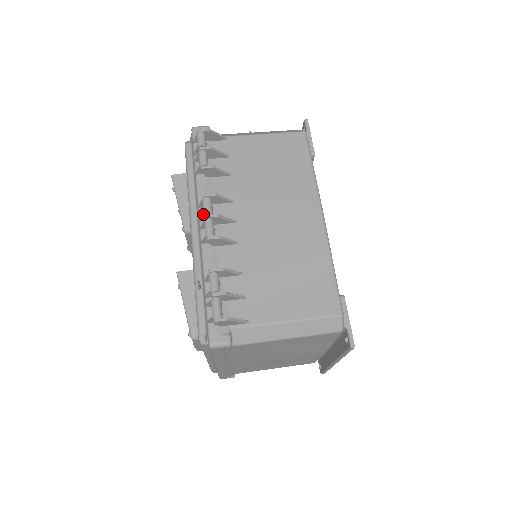
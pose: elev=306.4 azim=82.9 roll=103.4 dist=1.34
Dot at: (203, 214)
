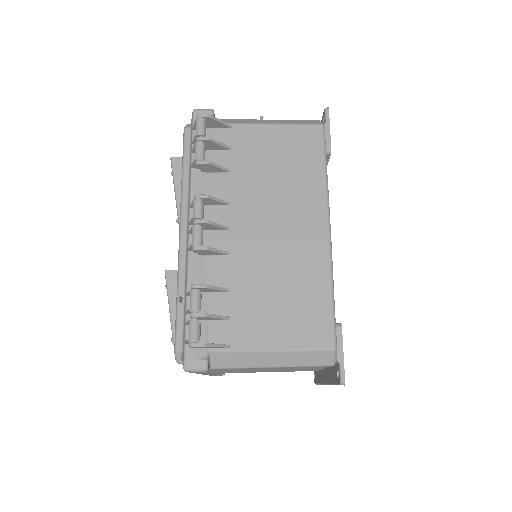
Dot at: (192, 218)
